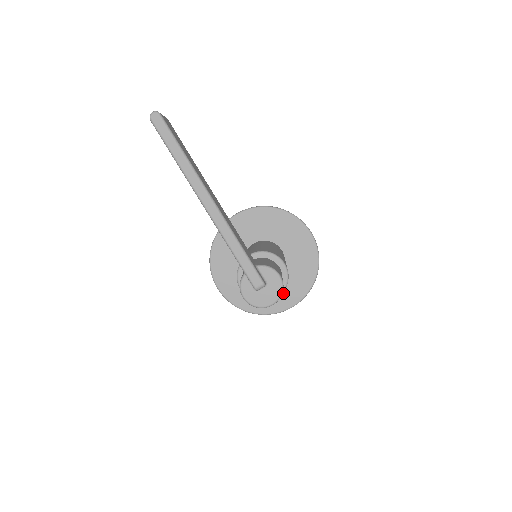
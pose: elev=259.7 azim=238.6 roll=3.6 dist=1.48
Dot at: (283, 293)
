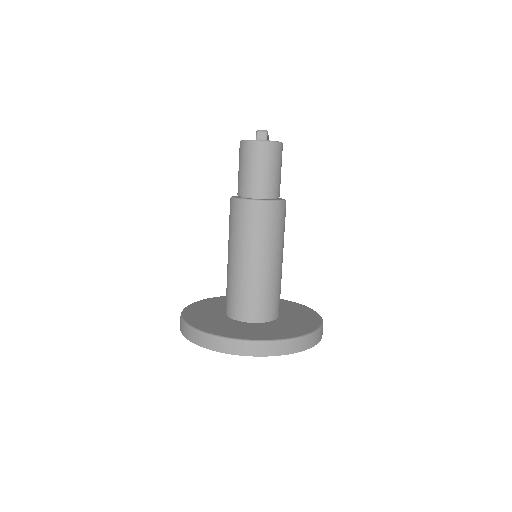
Dot at: (249, 331)
